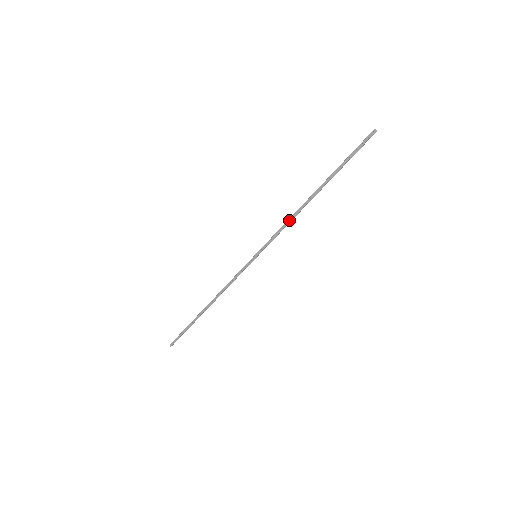
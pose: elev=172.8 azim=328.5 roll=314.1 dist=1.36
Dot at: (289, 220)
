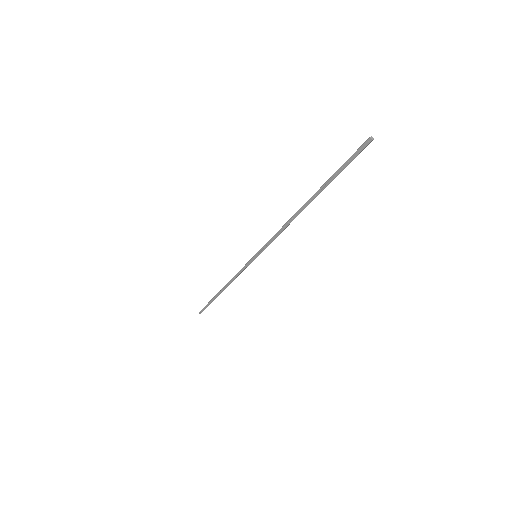
Dot at: (282, 228)
